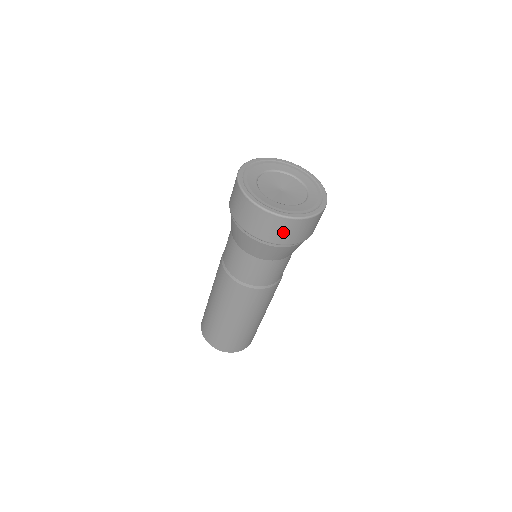
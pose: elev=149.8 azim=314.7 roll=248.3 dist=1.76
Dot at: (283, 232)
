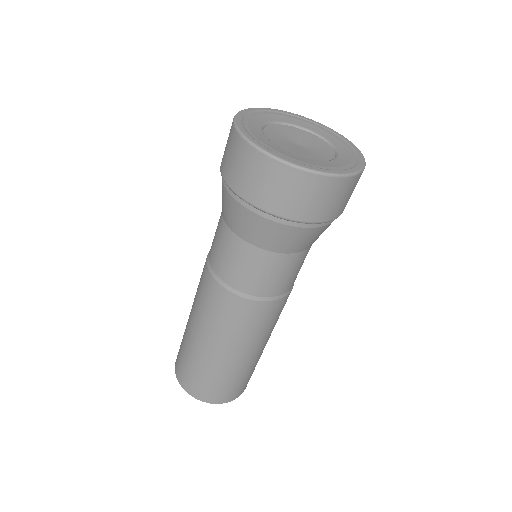
Dot at: (268, 186)
